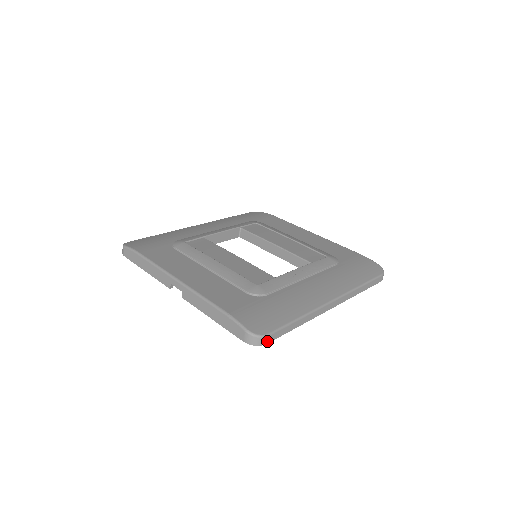
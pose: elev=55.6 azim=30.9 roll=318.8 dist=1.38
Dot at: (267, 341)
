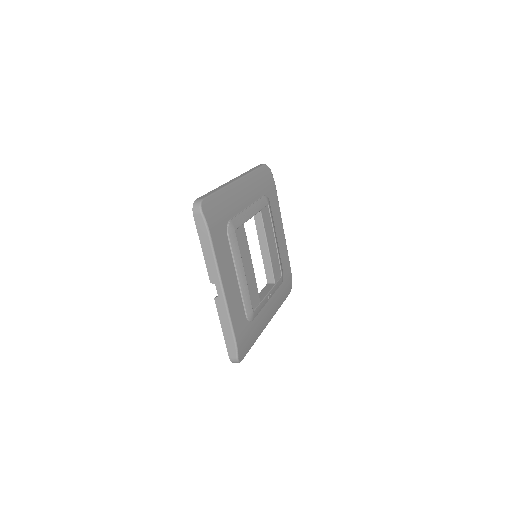
Dot at: occluded
